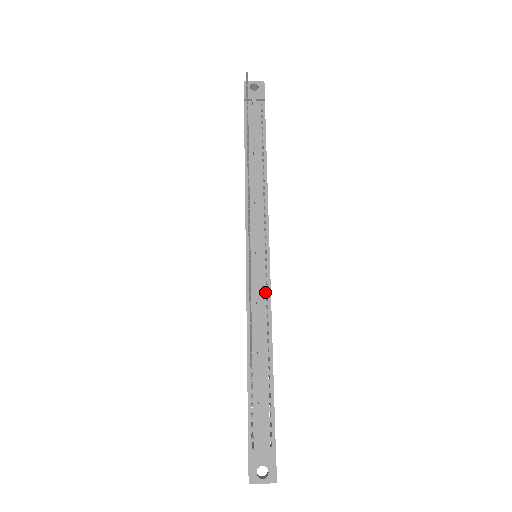
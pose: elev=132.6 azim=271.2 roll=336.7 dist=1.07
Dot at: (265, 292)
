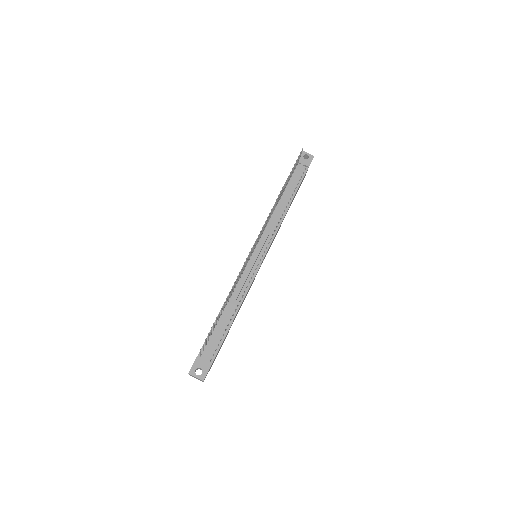
Dot at: (250, 278)
